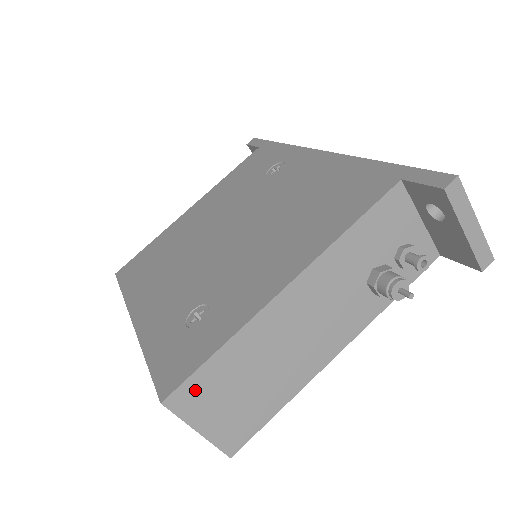
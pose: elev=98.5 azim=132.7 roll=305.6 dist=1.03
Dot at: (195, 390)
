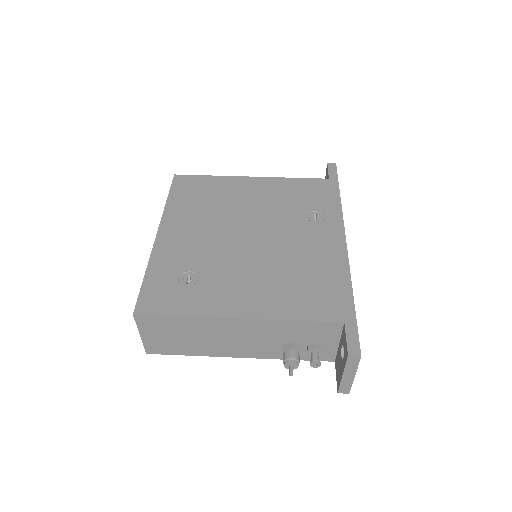
Dot at: (154, 321)
